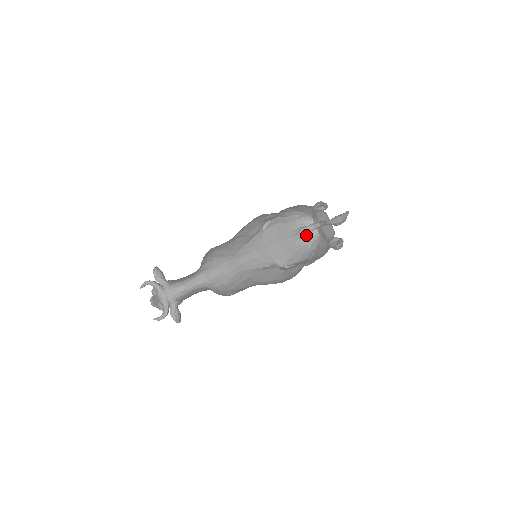
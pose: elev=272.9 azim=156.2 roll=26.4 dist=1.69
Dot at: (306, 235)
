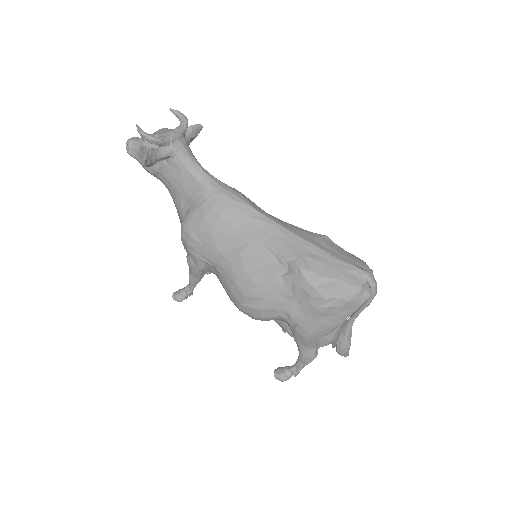
Dot at: (362, 280)
